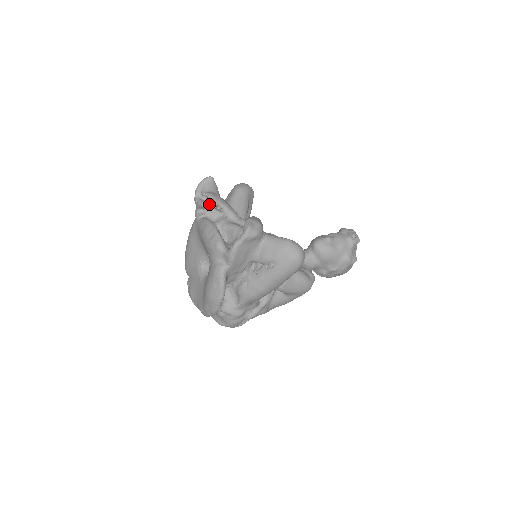
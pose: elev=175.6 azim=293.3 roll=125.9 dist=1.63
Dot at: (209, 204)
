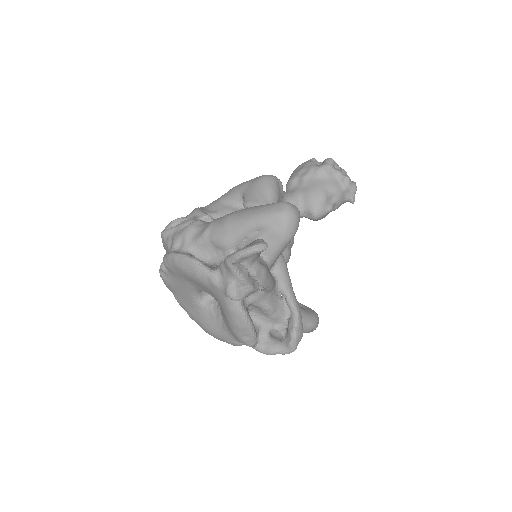
Dot at: (249, 283)
